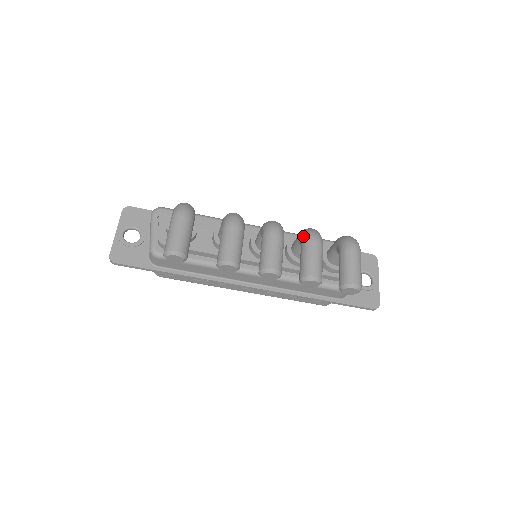
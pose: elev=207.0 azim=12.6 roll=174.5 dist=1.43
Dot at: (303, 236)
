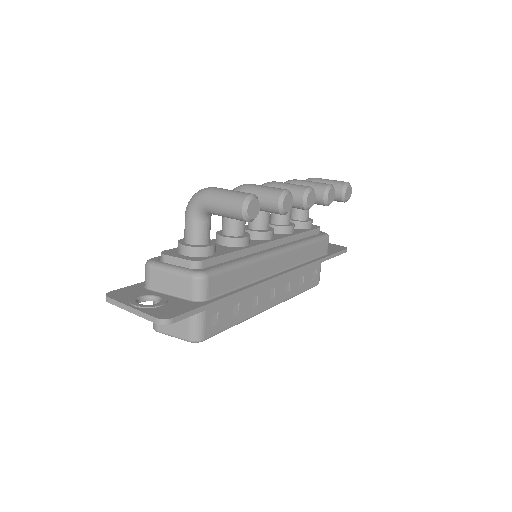
Dot at: occluded
